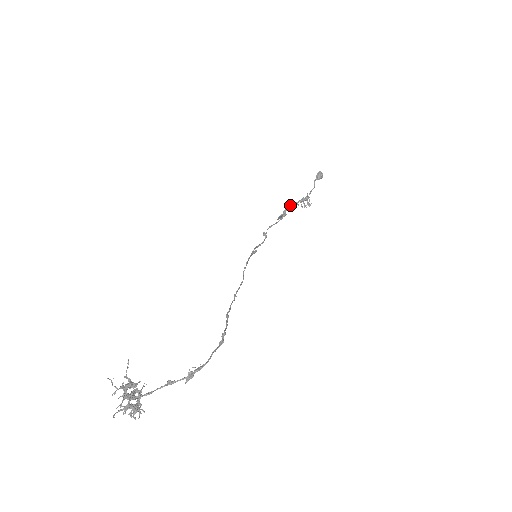
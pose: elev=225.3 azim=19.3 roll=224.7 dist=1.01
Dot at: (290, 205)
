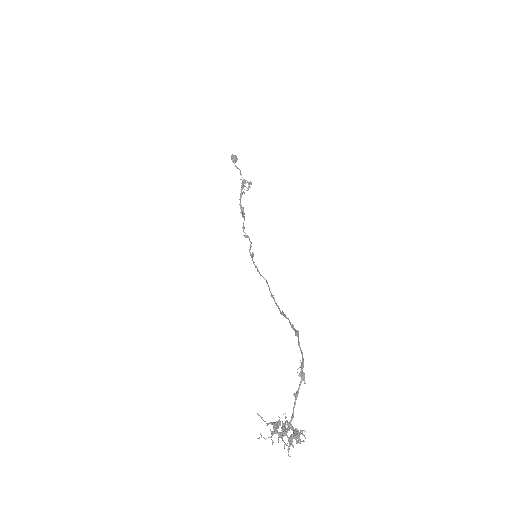
Dot at: (239, 199)
